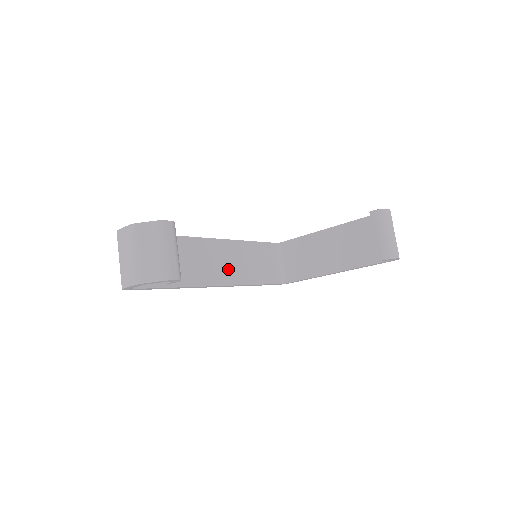
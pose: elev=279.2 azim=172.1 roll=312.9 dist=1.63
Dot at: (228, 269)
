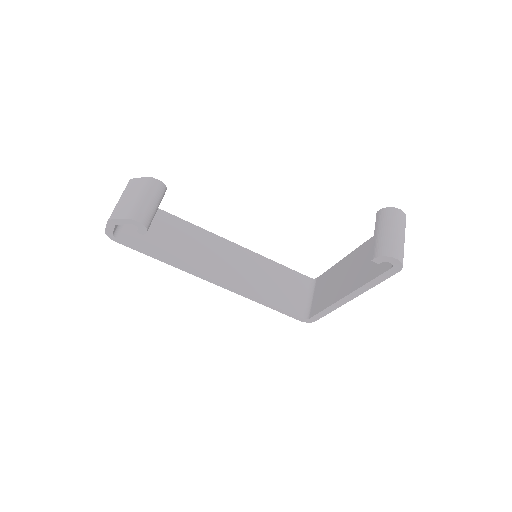
Dot at: (233, 271)
